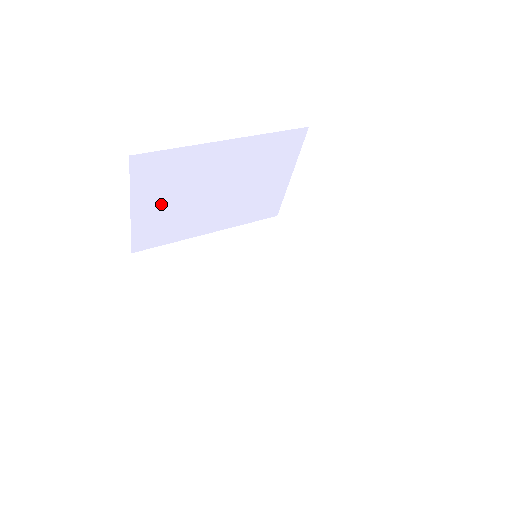
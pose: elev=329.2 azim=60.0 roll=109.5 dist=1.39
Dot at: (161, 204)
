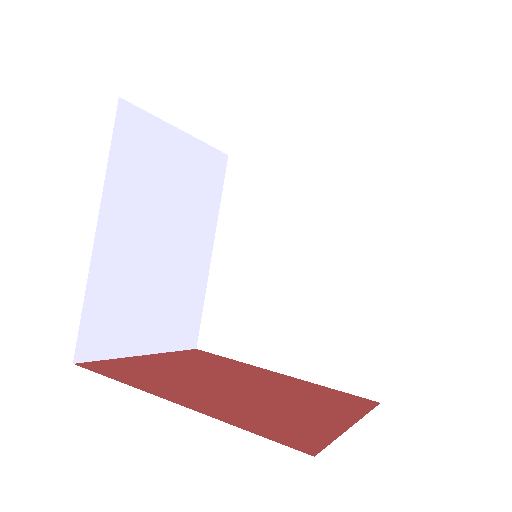
Dot at: (151, 317)
